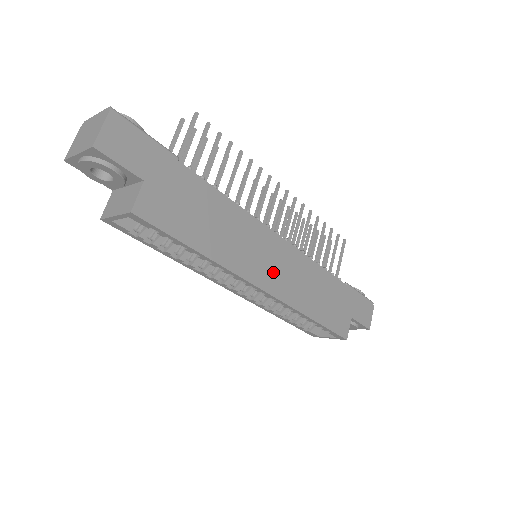
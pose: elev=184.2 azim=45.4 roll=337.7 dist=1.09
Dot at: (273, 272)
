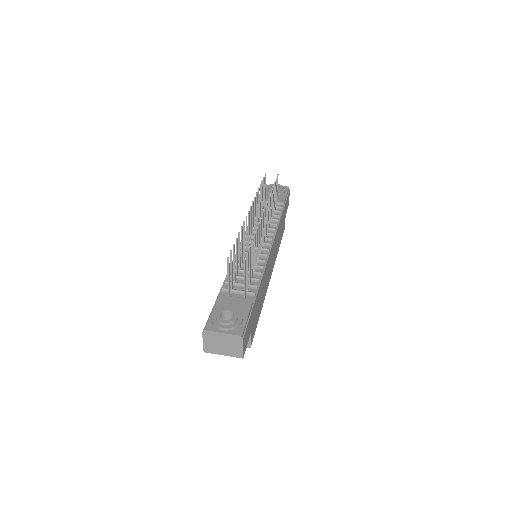
Dot at: (272, 264)
